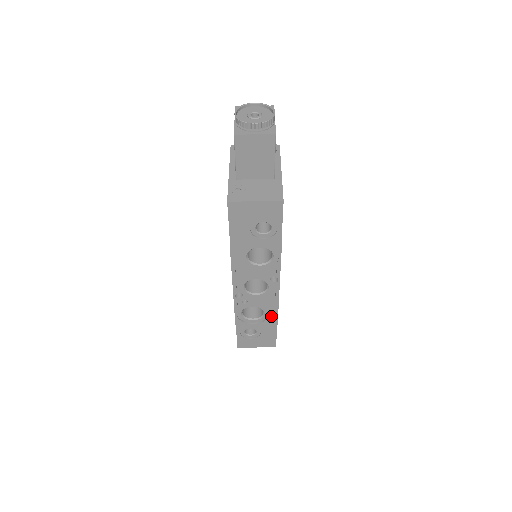
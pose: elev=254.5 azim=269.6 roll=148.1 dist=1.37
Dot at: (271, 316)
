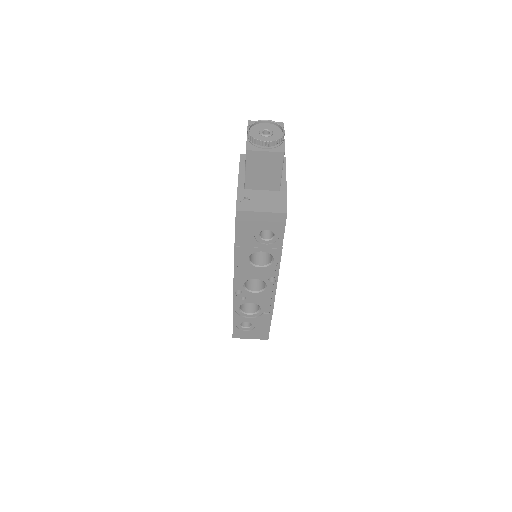
Dot at: (266, 312)
